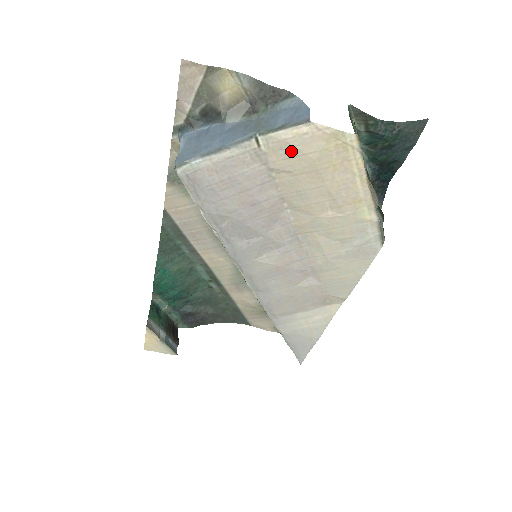
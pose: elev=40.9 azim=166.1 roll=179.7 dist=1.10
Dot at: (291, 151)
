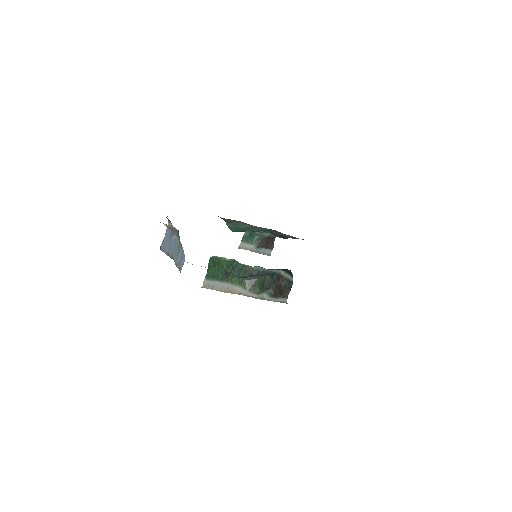
Dot at: occluded
